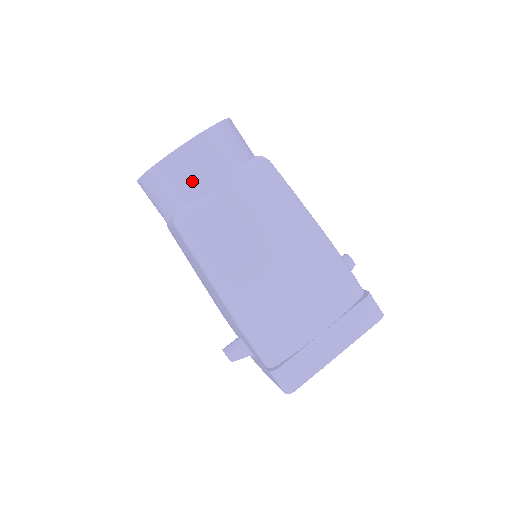
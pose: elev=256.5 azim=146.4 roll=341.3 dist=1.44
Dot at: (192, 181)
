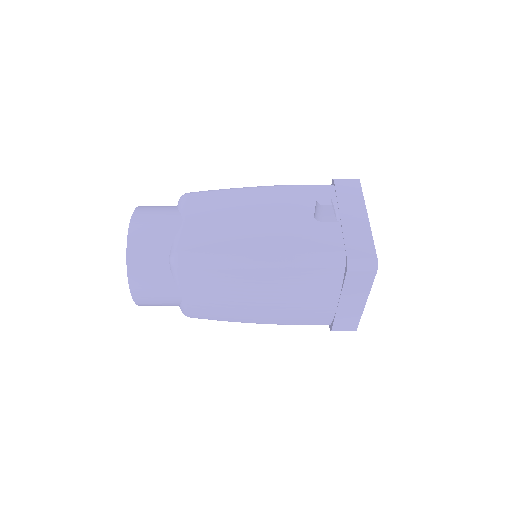
Dot at: (164, 304)
